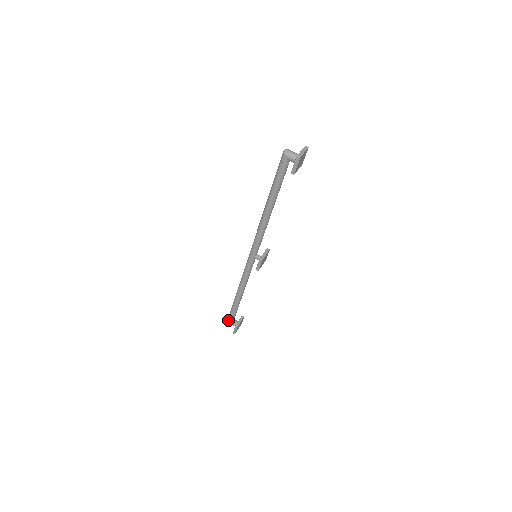
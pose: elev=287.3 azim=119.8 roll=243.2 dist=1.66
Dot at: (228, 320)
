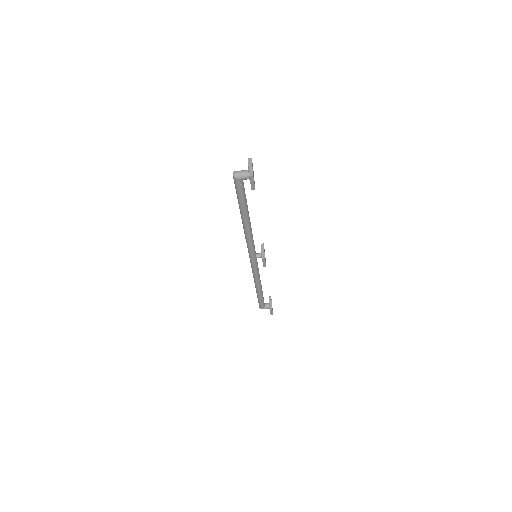
Dot at: (260, 308)
